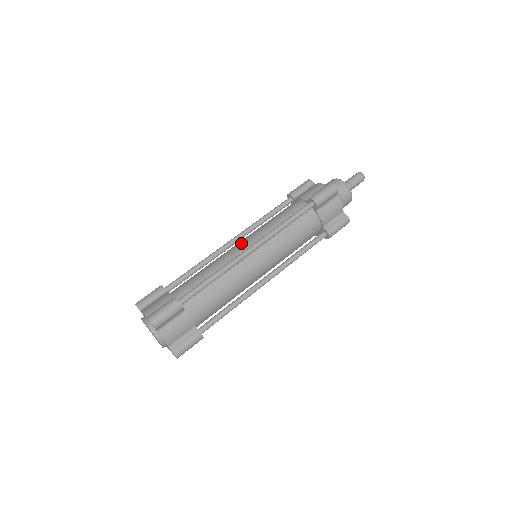
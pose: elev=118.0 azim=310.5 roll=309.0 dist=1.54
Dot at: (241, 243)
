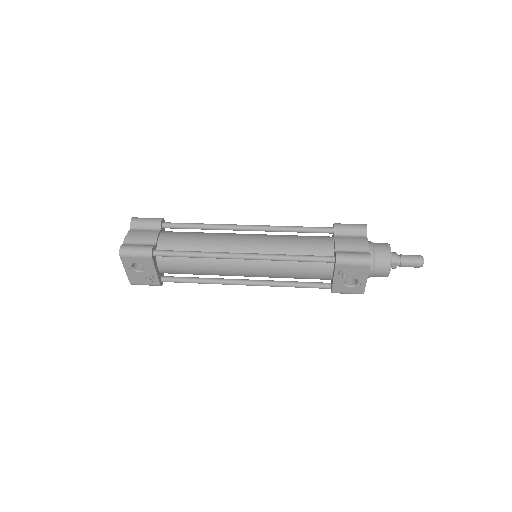
Dot at: occluded
